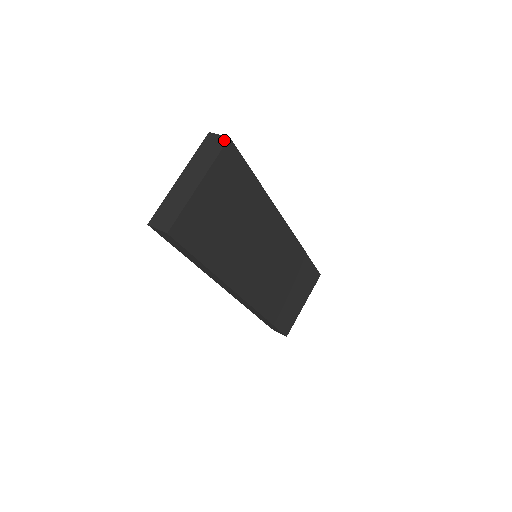
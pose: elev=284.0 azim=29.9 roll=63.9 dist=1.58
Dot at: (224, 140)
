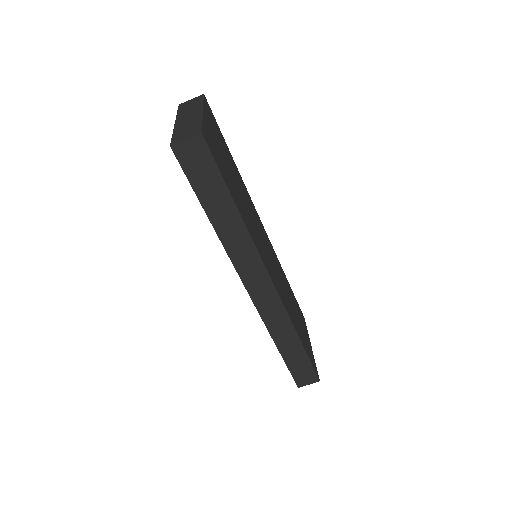
Dot at: (200, 96)
